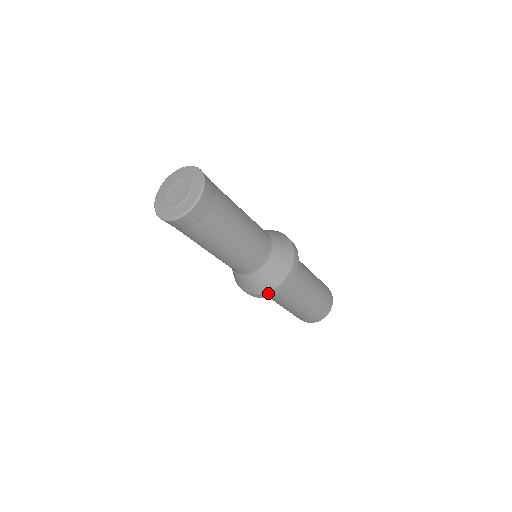
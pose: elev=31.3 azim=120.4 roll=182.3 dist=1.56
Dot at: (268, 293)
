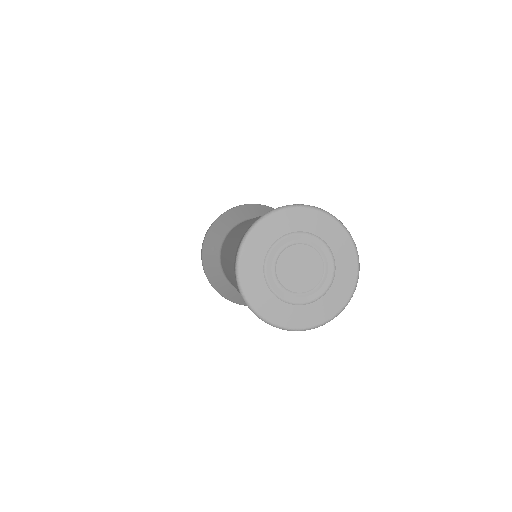
Dot at: occluded
